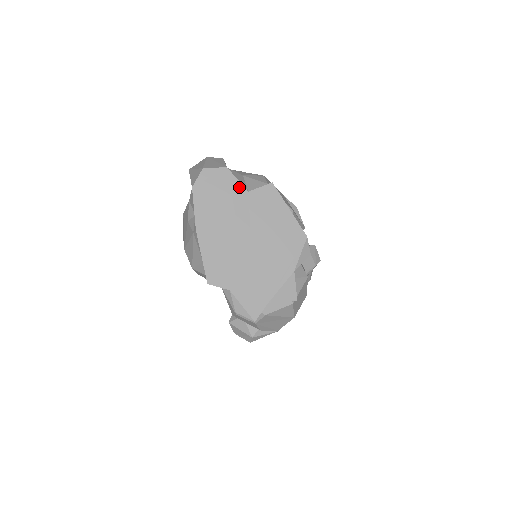
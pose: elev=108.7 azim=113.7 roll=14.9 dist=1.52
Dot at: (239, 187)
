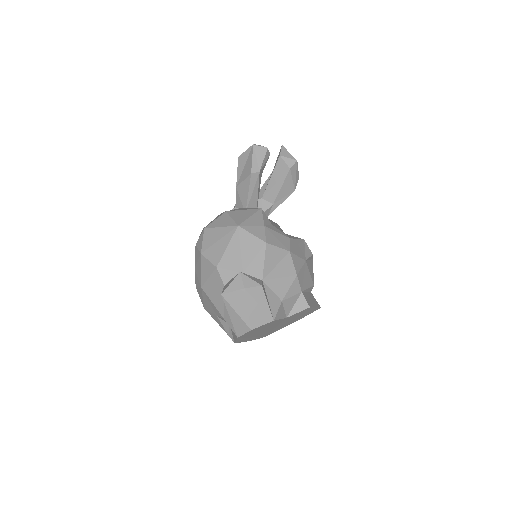
Dot at: (280, 320)
